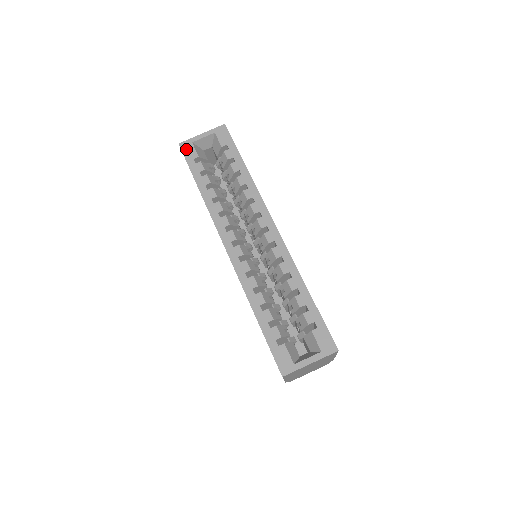
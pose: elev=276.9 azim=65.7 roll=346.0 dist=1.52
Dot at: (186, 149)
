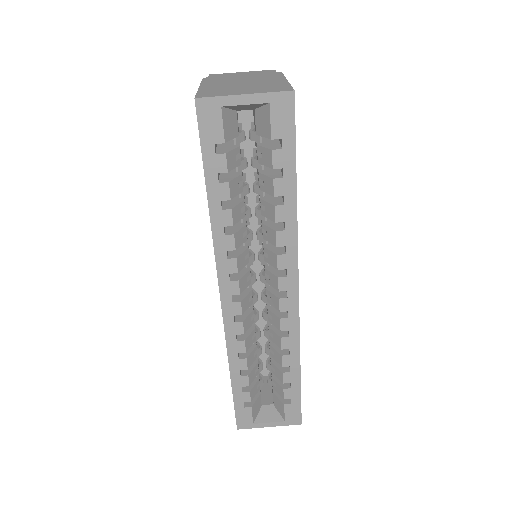
Dot at: (206, 117)
